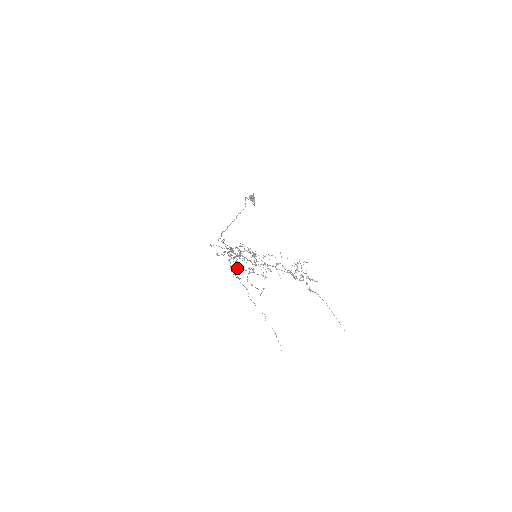
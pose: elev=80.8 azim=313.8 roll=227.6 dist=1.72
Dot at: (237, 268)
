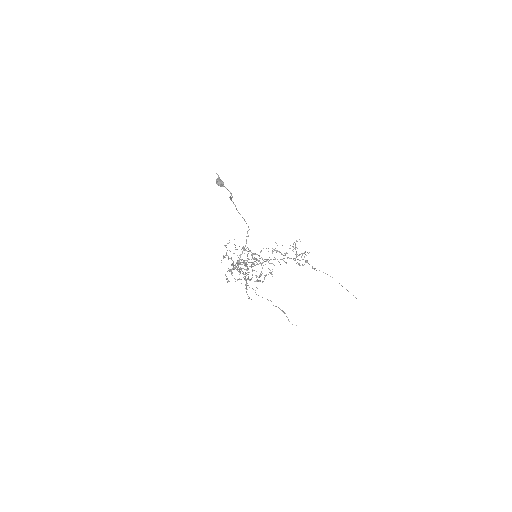
Dot at: occluded
